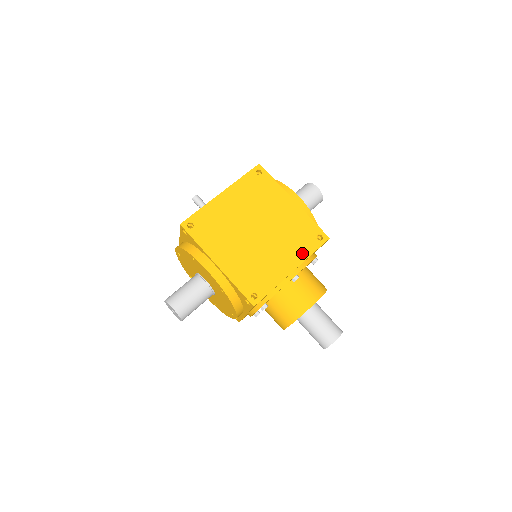
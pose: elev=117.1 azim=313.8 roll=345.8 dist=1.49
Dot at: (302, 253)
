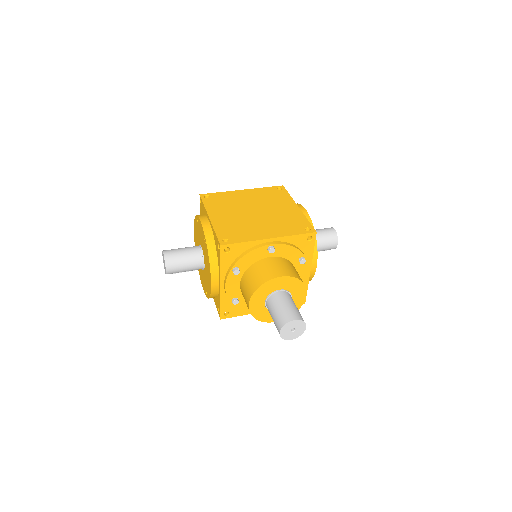
Dot at: (285, 232)
